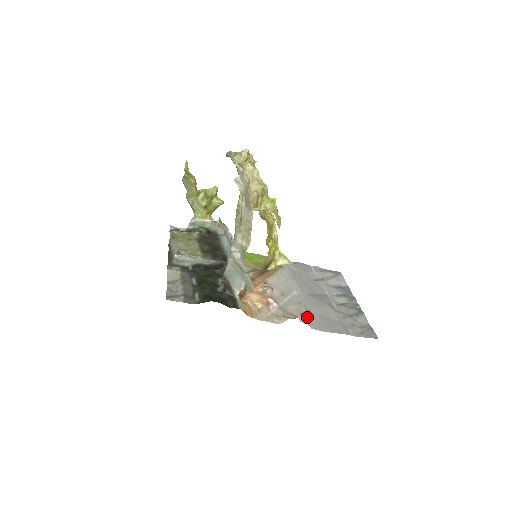
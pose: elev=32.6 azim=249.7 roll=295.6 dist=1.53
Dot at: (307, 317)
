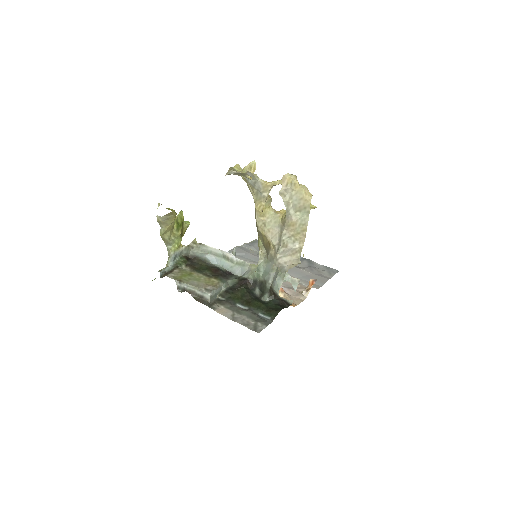
Dot at: (303, 283)
